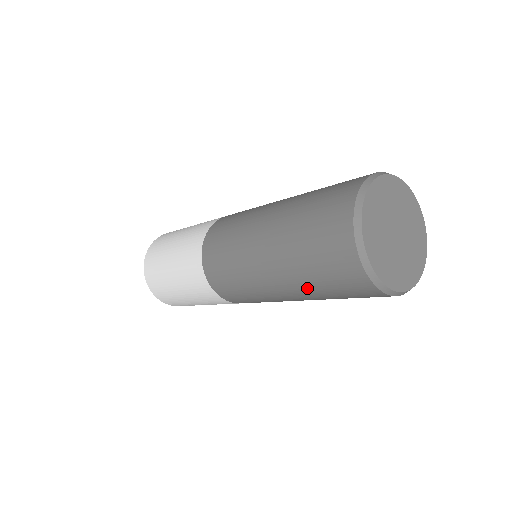
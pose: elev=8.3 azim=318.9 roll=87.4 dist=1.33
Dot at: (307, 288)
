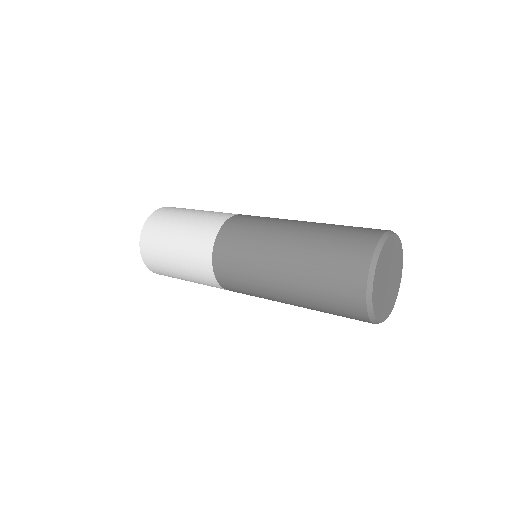
Dot at: (309, 300)
